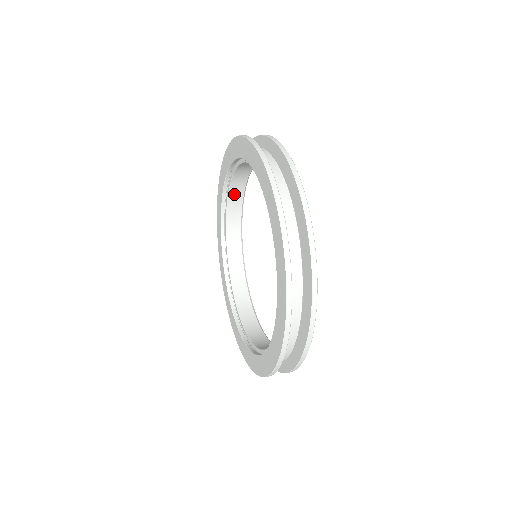
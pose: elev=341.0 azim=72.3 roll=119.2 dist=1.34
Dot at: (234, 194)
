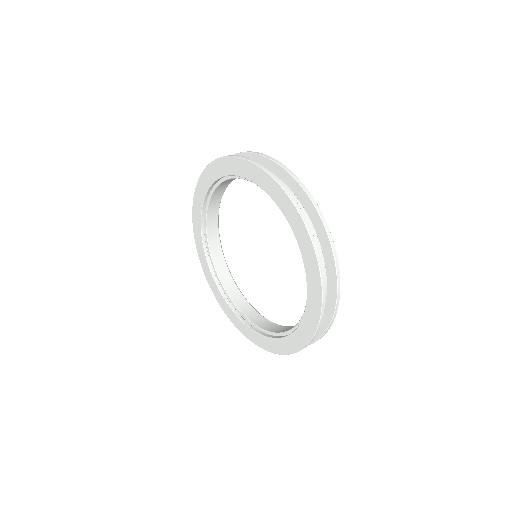
Dot at: (215, 196)
